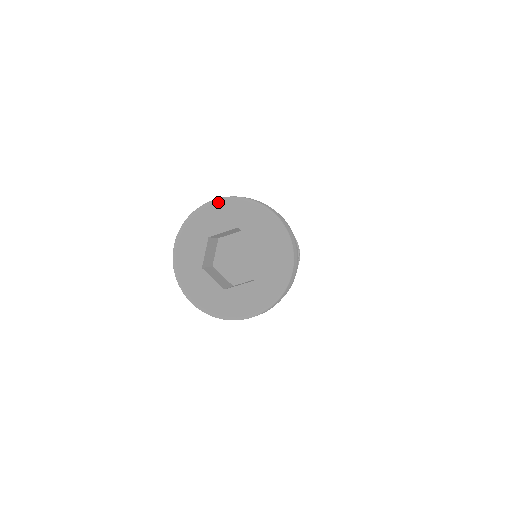
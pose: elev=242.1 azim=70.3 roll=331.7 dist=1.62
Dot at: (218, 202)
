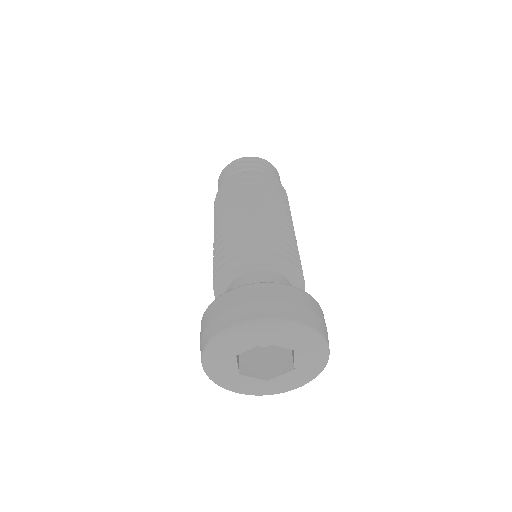
Dot at: (235, 331)
